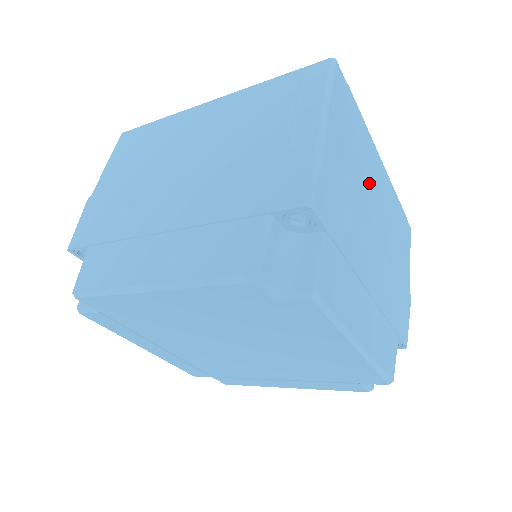
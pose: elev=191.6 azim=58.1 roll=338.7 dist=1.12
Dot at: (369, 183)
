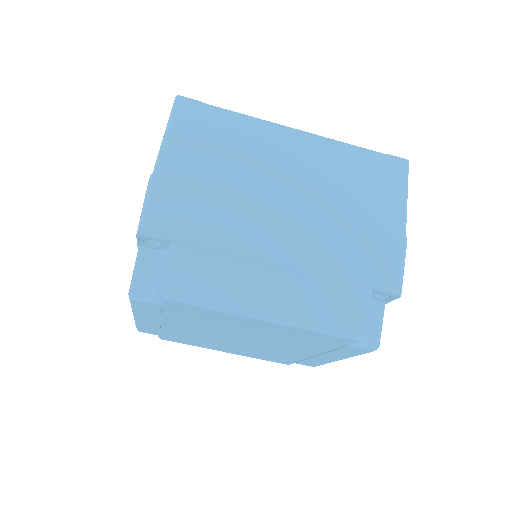
Dot at: occluded
